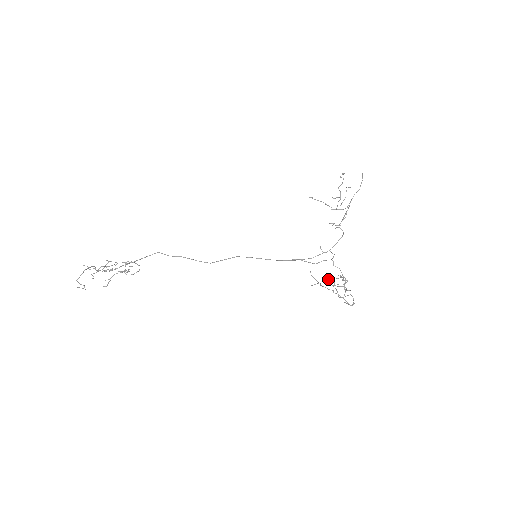
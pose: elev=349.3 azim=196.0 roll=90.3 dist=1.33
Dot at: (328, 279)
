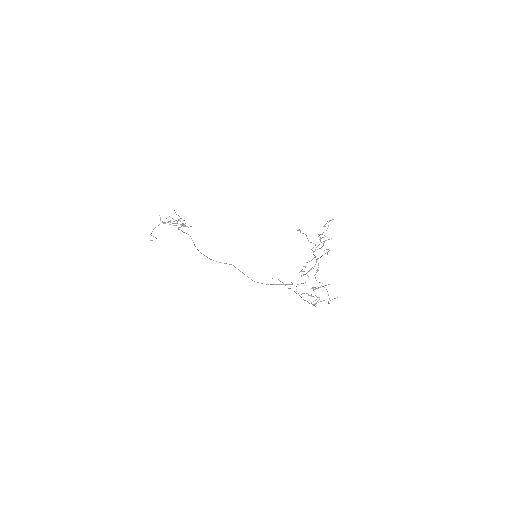
Dot at: (302, 293)
